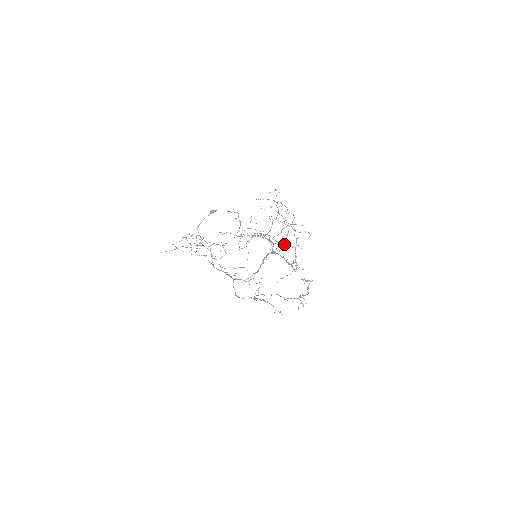
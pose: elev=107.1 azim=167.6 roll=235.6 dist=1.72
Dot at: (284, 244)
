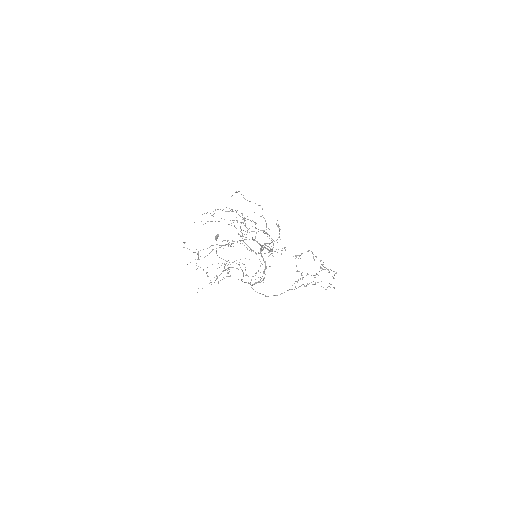
Dot at: occluded
